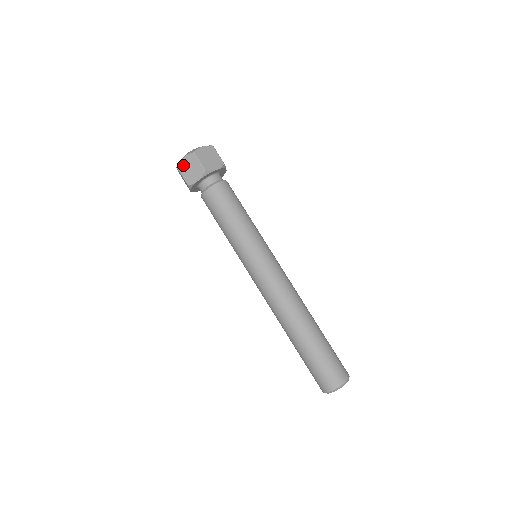
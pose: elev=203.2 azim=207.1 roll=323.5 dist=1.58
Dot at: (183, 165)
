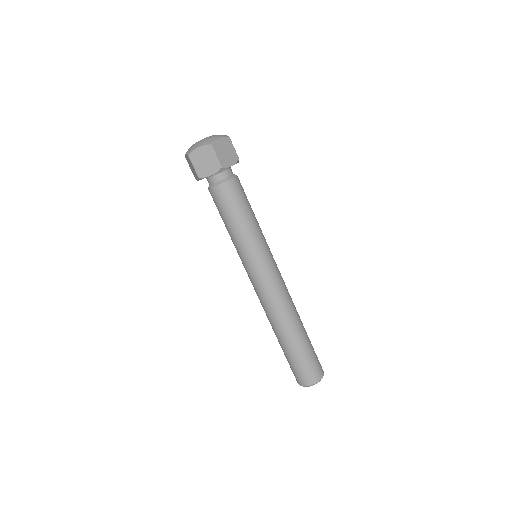
Dot at: (196, 155)
